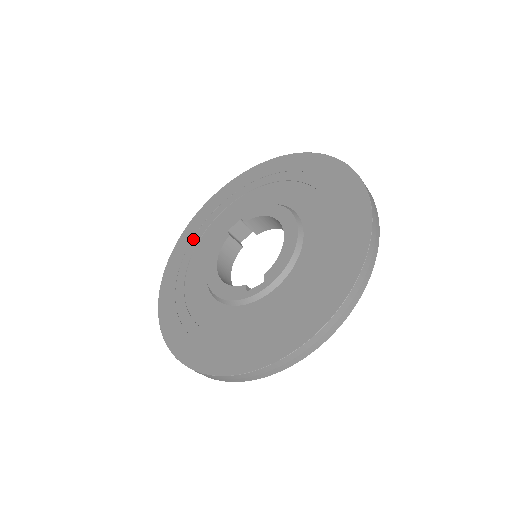
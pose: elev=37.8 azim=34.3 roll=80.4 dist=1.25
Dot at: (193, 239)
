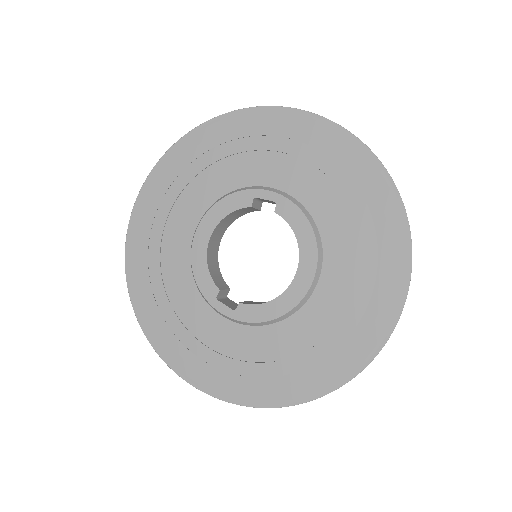
Dot at: (222, 146)
